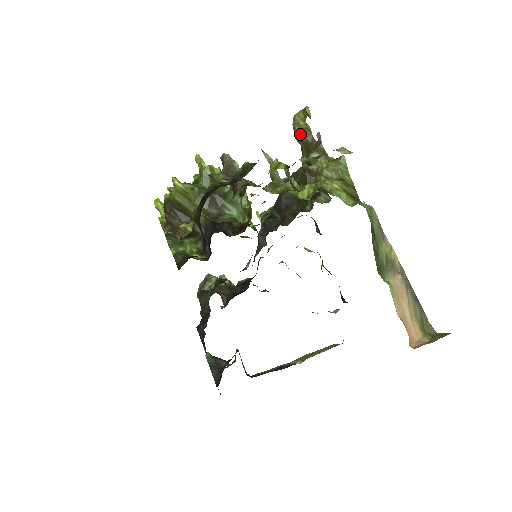
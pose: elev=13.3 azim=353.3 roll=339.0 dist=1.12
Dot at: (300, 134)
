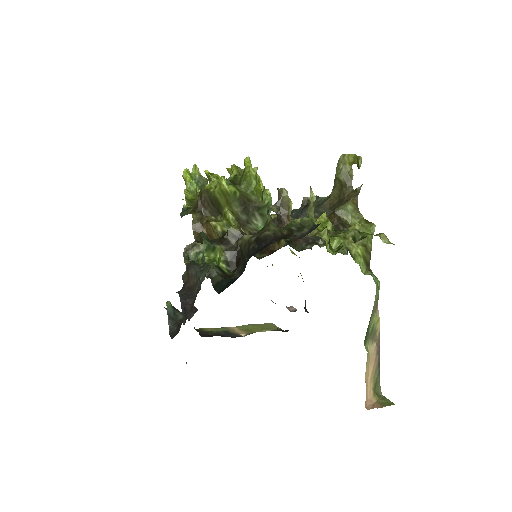
Dot at: (342, 175)
